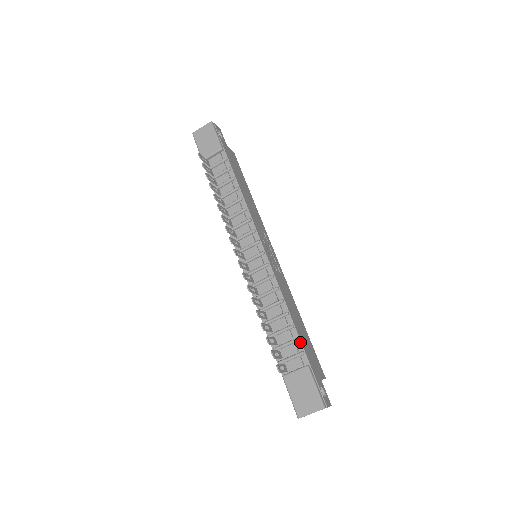
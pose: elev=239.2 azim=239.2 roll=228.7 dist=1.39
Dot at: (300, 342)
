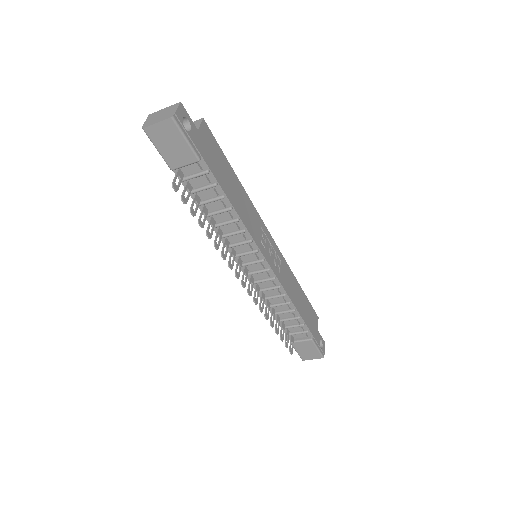
Dot at: (305, 325)
